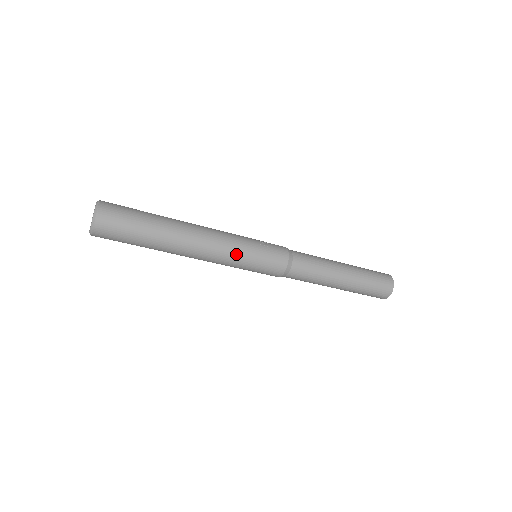
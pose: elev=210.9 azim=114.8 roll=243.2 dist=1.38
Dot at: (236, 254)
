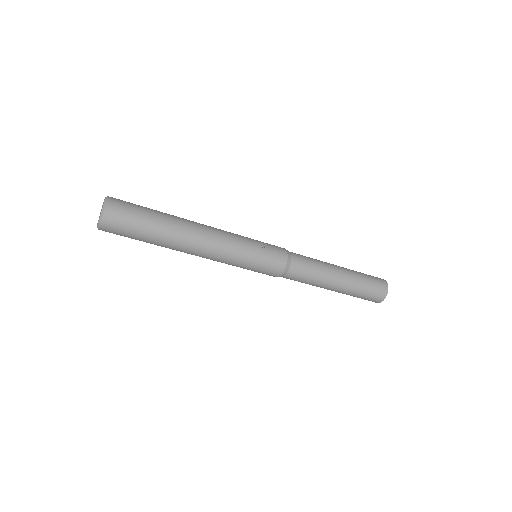
Dot at: (236, 256)
